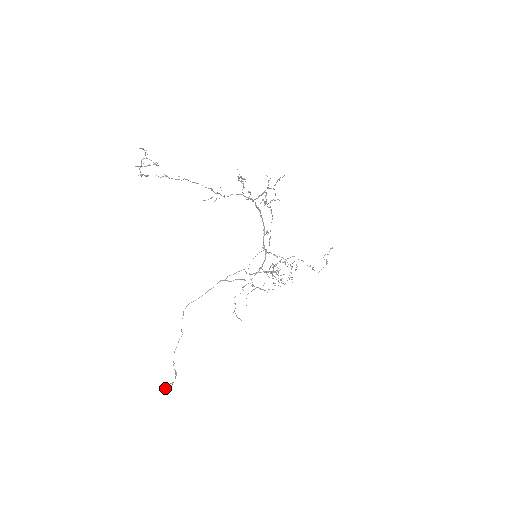
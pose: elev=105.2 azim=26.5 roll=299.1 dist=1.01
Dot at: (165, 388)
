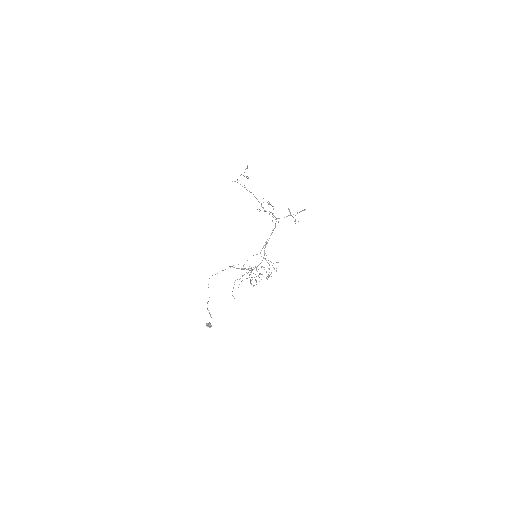
Dot at: (209, 323)
